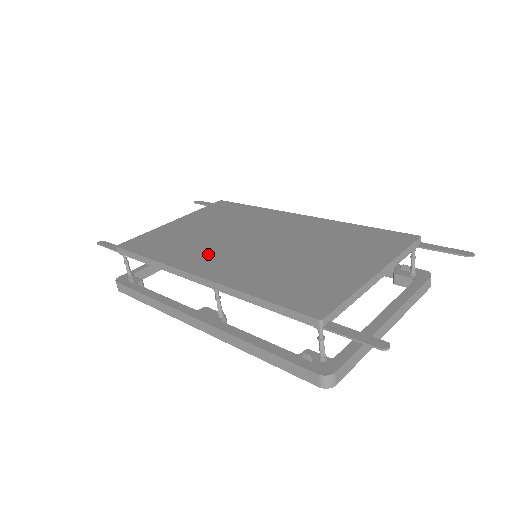
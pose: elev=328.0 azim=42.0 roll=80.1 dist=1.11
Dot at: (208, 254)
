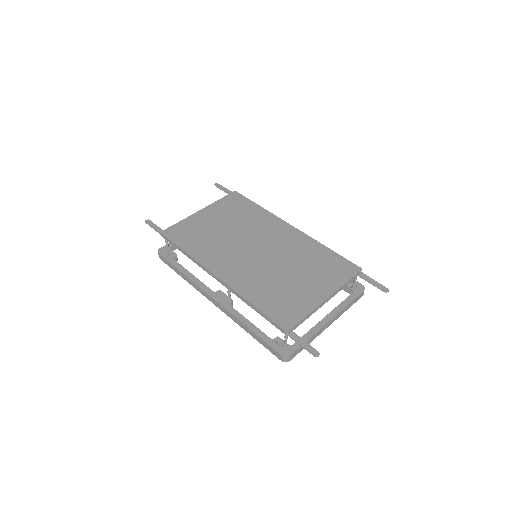
Dot at: (225, 256)
